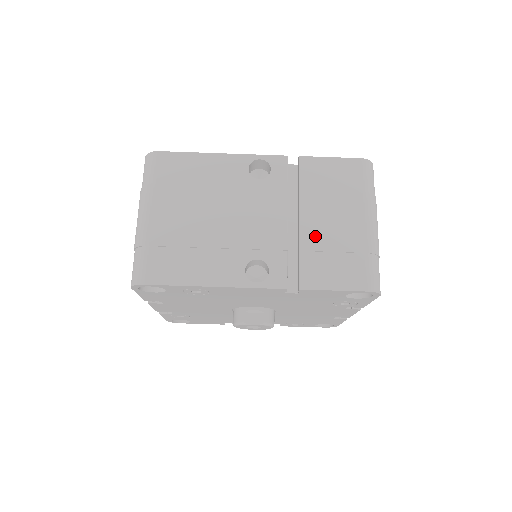
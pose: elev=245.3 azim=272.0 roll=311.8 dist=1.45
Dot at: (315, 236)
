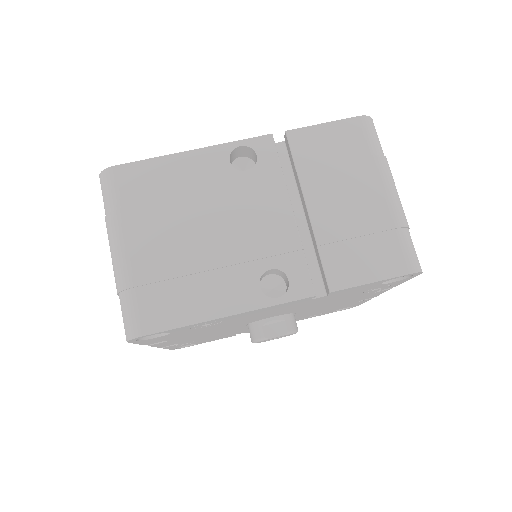
Dot at: (331, 223)
